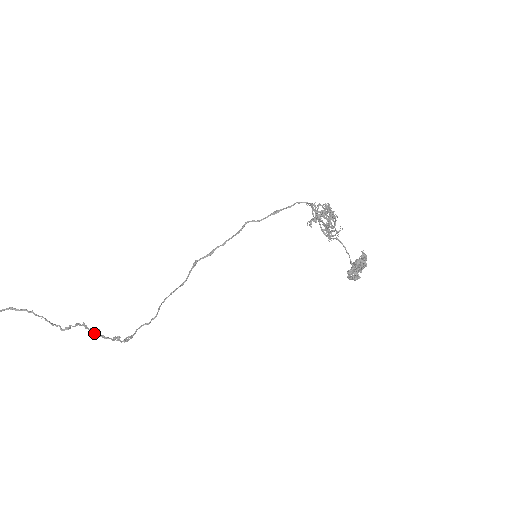
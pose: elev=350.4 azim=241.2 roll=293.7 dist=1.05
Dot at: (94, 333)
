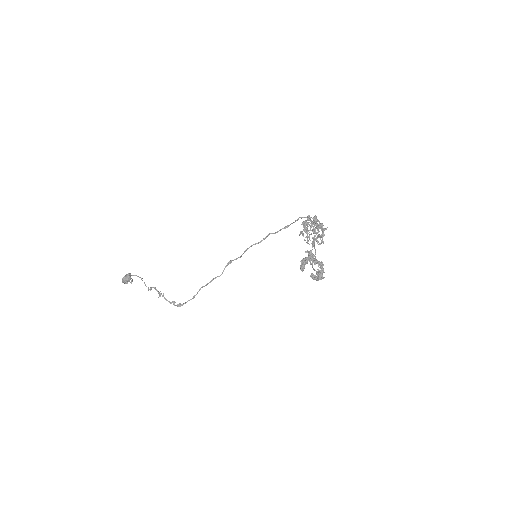
Dot at: (162, 296)
